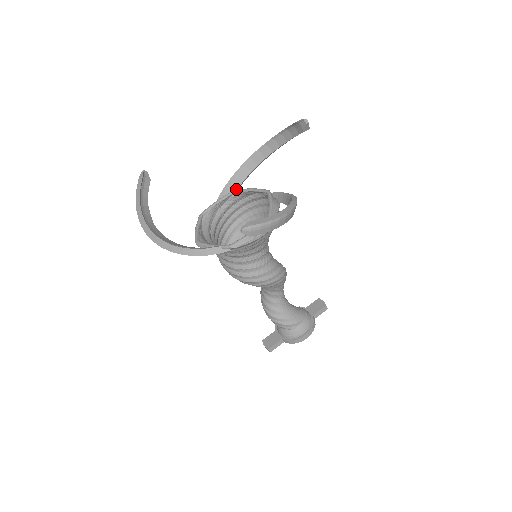
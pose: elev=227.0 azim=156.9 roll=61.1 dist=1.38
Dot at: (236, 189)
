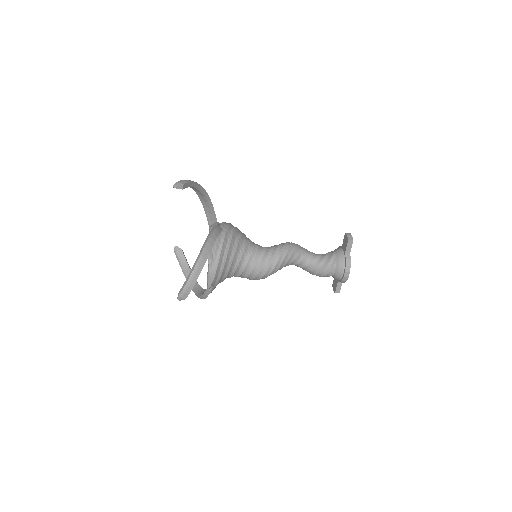
Dot at: occluded
